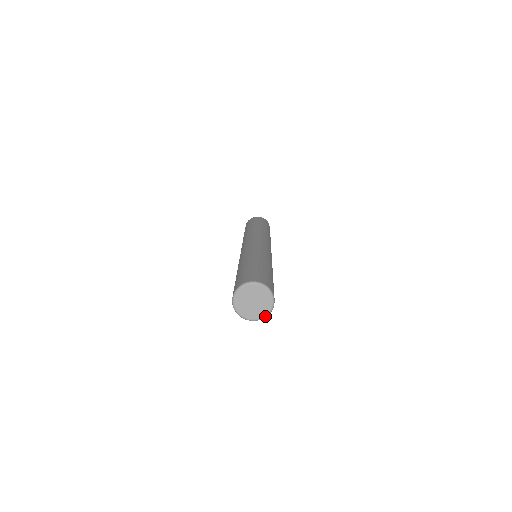
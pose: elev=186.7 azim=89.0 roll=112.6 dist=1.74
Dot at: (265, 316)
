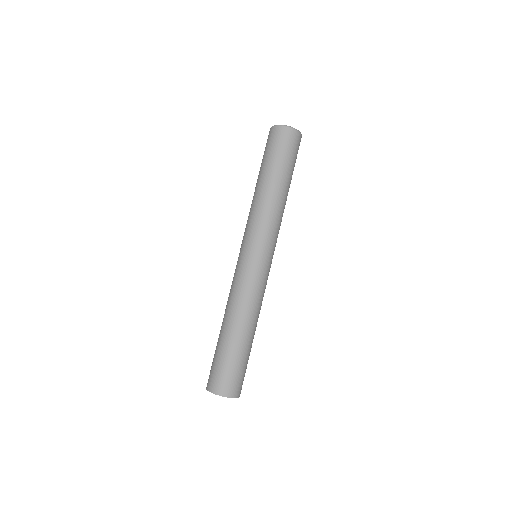
Dot at: (297, 130)
